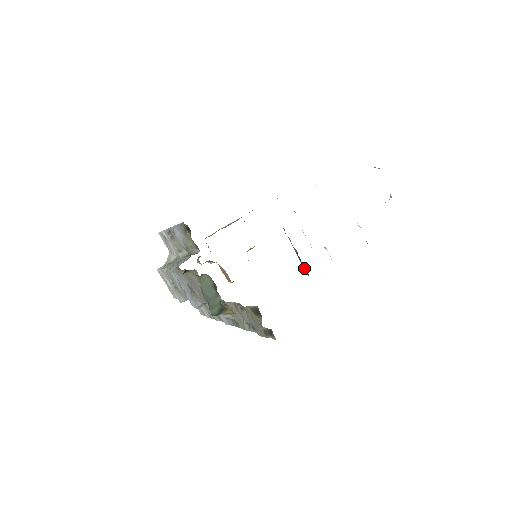
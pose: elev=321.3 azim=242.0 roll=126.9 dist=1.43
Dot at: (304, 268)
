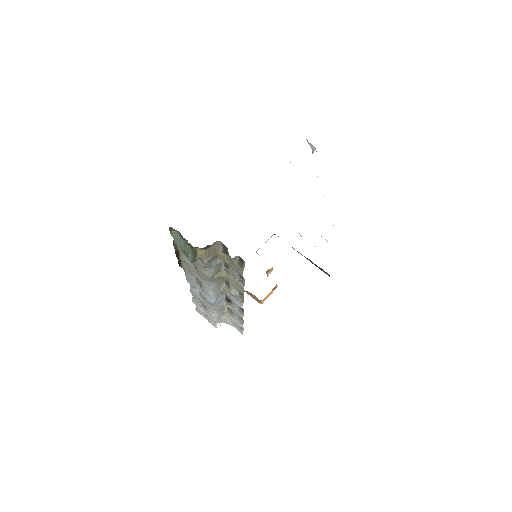
Dot at: occluded
